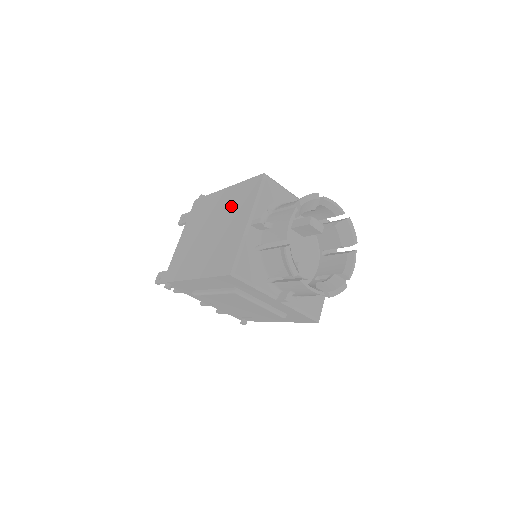
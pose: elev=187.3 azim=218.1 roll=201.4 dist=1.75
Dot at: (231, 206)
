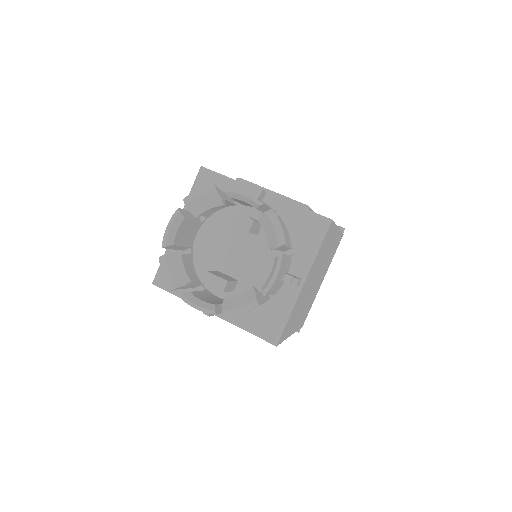
Dot at: occluded
